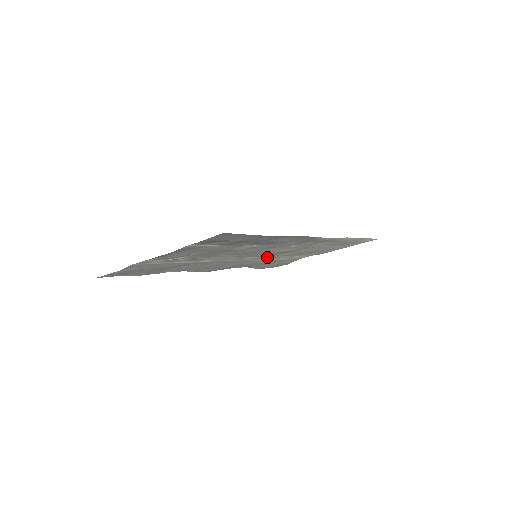
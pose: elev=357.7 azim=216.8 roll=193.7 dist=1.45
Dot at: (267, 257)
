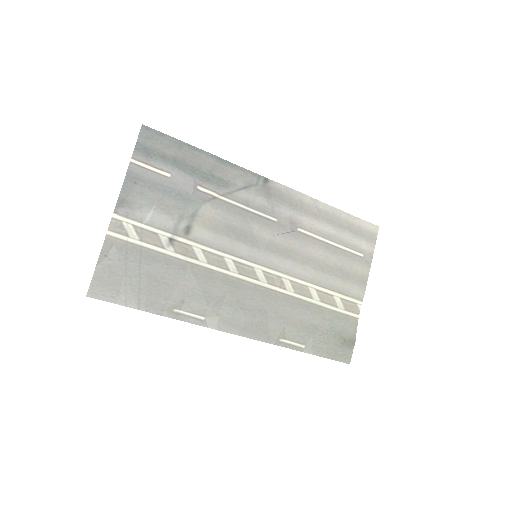
Dot at: (287, 283)
